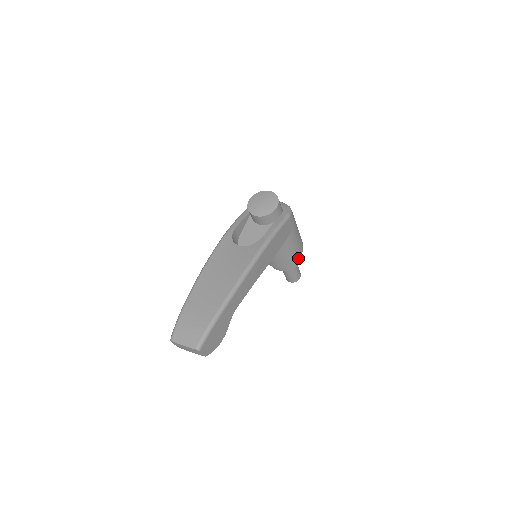
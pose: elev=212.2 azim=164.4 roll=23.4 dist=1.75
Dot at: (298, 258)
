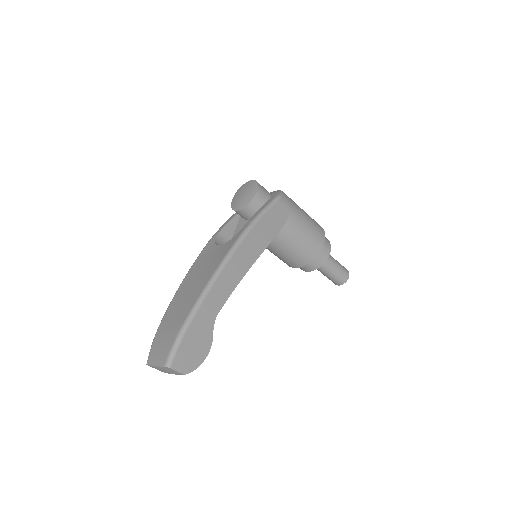
Dot at: (320, 249)
